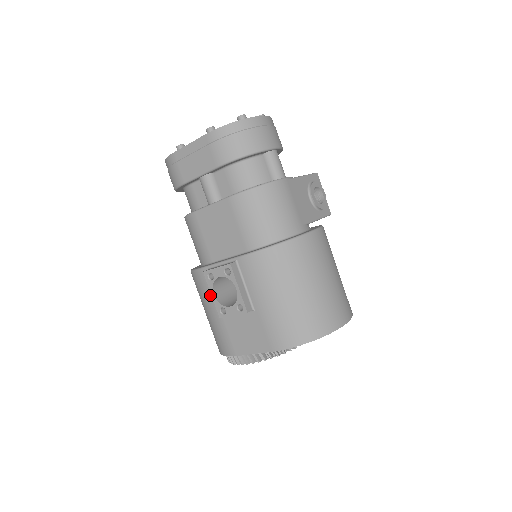
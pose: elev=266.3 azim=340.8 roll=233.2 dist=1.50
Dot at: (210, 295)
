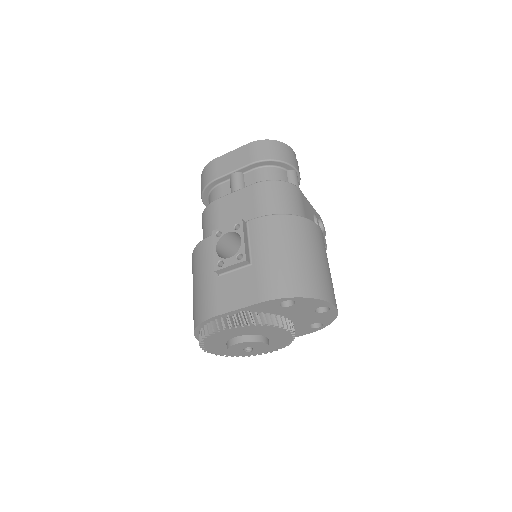
Dot at: (209, 259)
